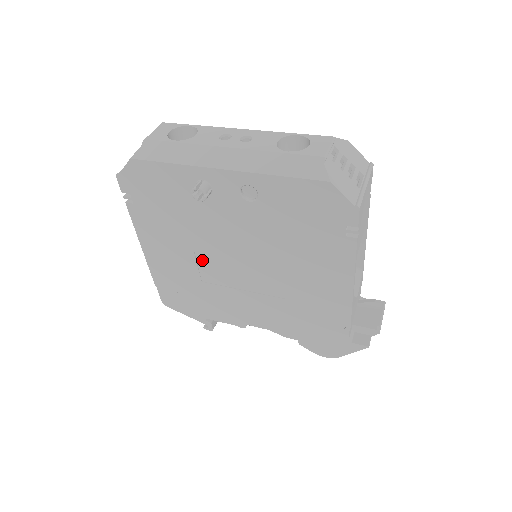
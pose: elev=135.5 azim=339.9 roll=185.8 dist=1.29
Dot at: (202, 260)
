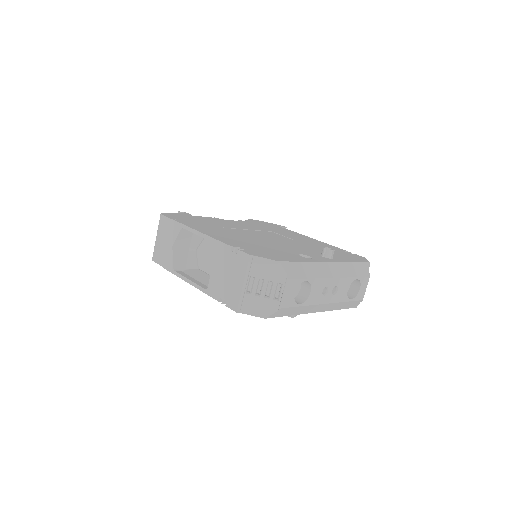
Dot at: occluded
